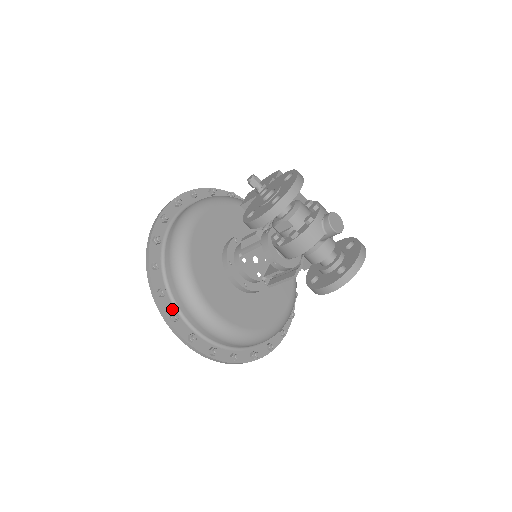
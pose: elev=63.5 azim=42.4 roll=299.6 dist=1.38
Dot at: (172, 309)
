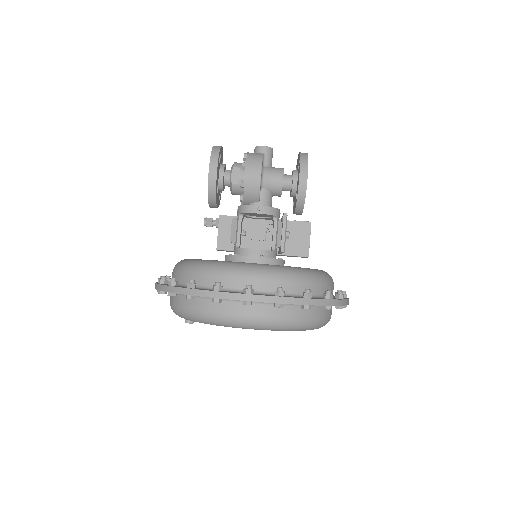
Dot at: (212, 290)
